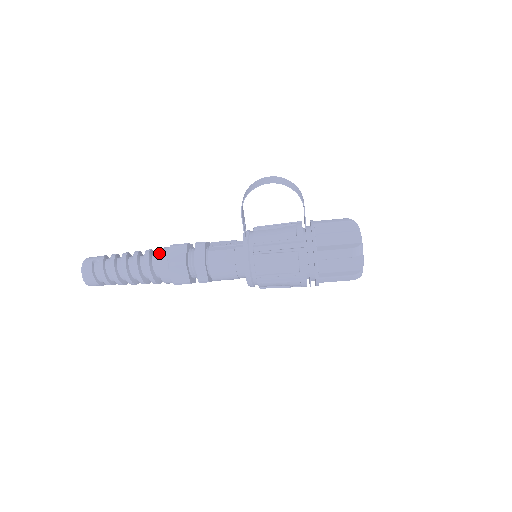
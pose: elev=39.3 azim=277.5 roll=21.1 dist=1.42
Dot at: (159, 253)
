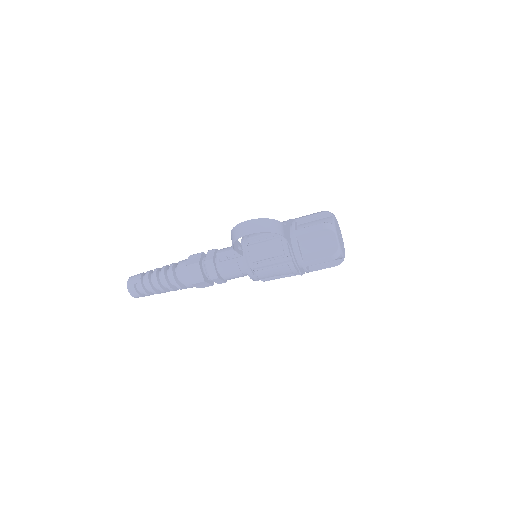
Dot at: (181, 274)
